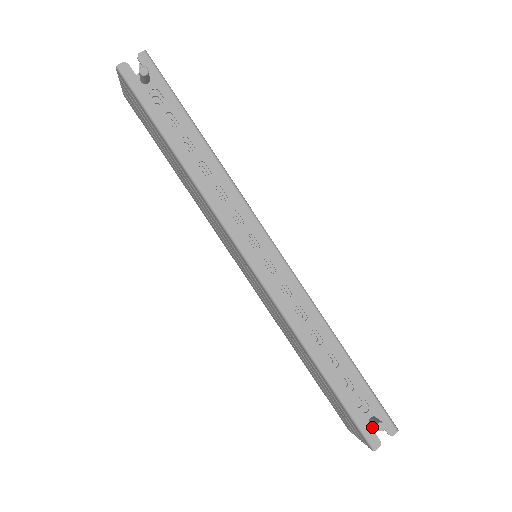
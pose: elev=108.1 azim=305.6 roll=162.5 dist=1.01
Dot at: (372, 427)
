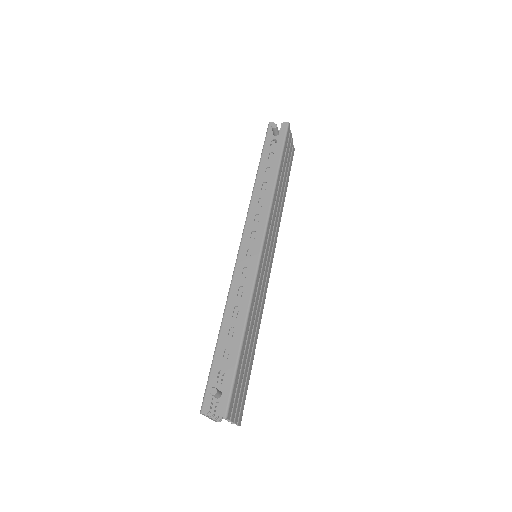
Dot at: (214, 397)
